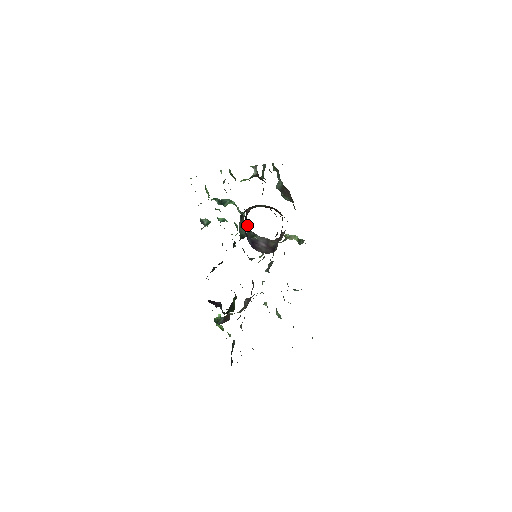
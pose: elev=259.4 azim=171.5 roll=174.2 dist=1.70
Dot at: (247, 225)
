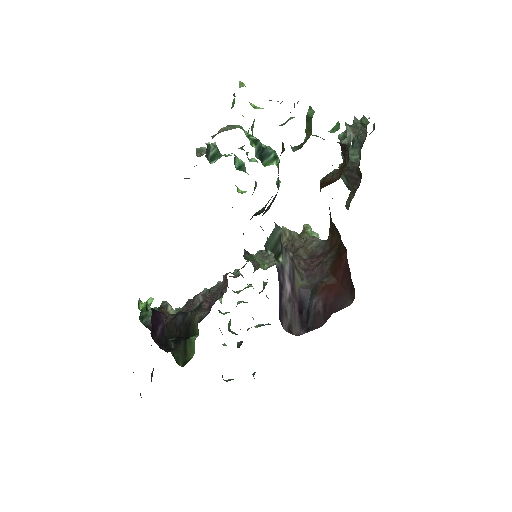
Dot at: occluded
